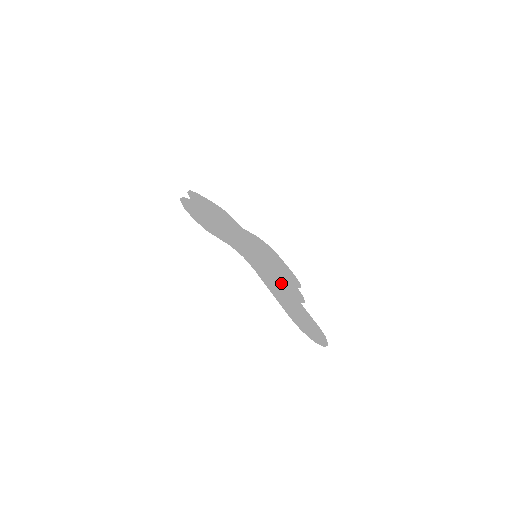
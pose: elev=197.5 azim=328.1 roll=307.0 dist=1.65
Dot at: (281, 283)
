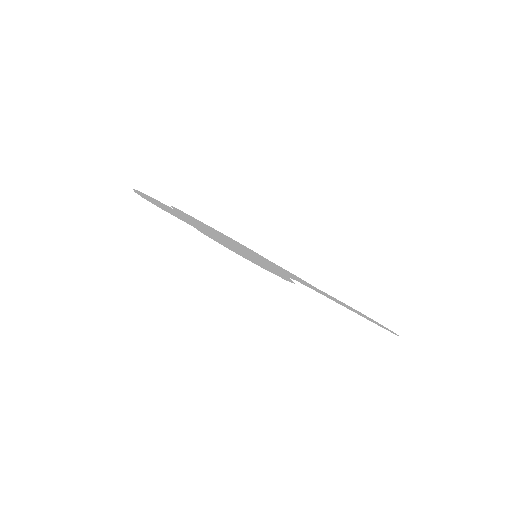
Dot at: (292, 275)
